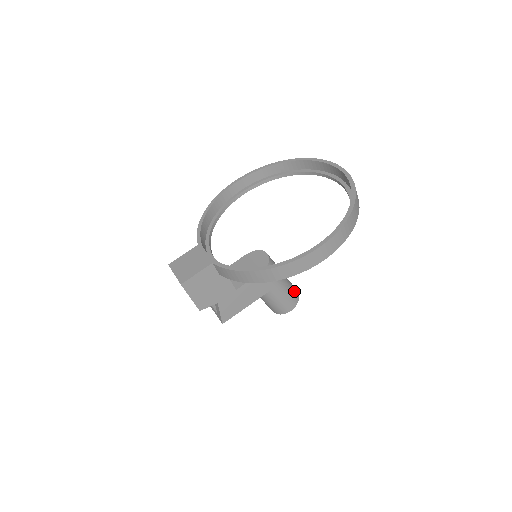
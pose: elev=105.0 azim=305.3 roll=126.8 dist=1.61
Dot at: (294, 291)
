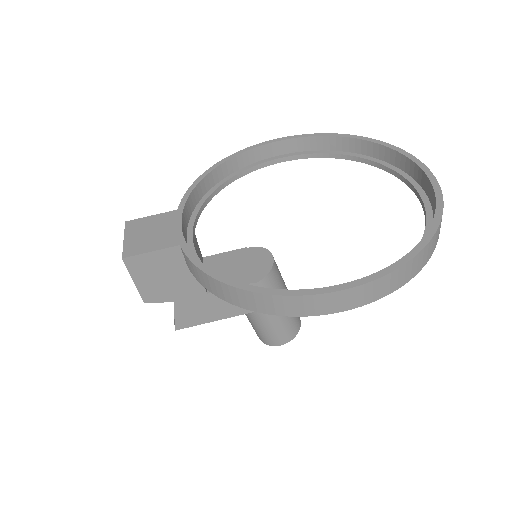
Dot at: (295, 321)
